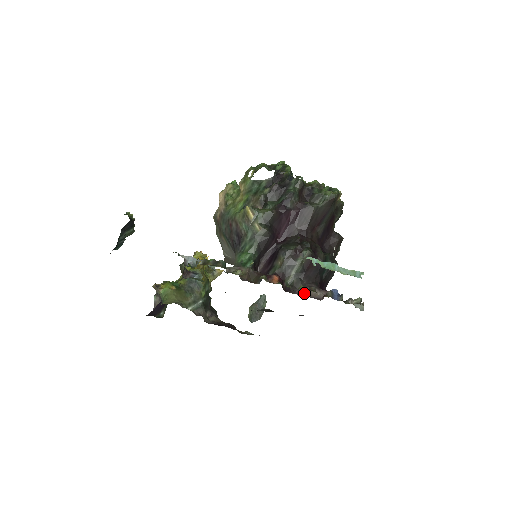
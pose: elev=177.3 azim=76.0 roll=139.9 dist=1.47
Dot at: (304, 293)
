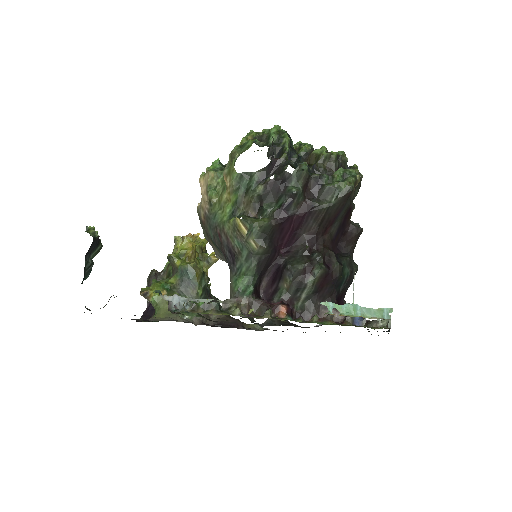
Dot at: occluded
